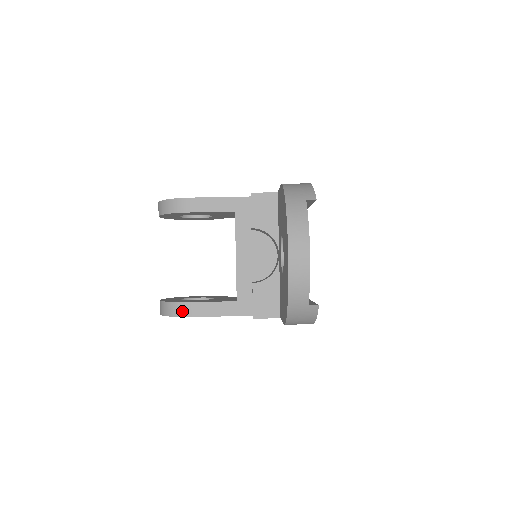
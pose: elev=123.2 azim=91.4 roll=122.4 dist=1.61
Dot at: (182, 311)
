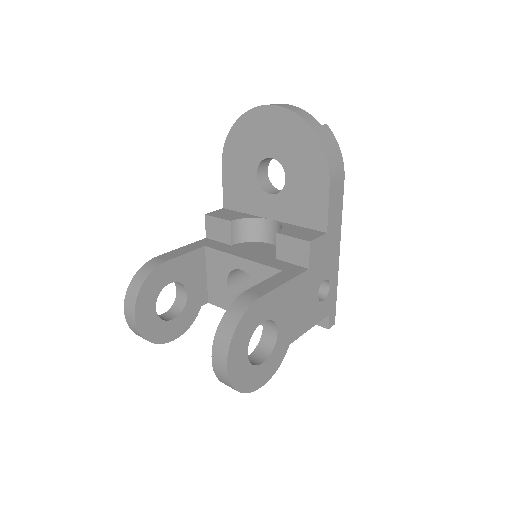
Dot at: (246, 301)
